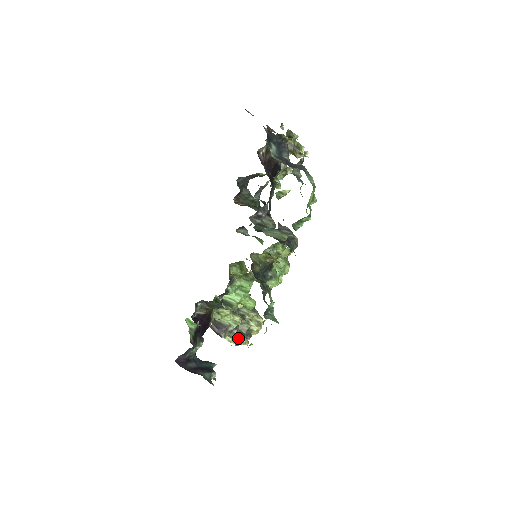
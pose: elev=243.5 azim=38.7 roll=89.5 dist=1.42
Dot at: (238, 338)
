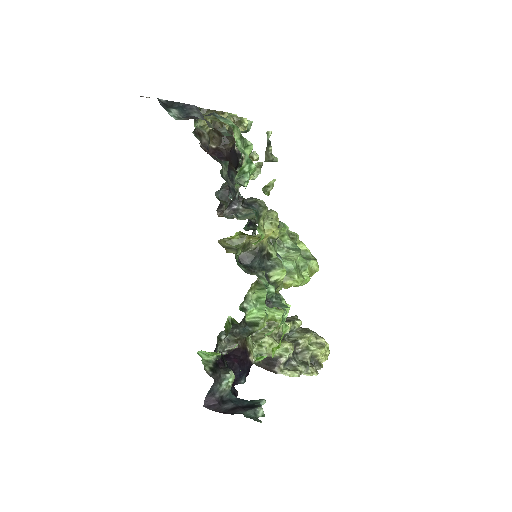
Dot at: (299, 369)
